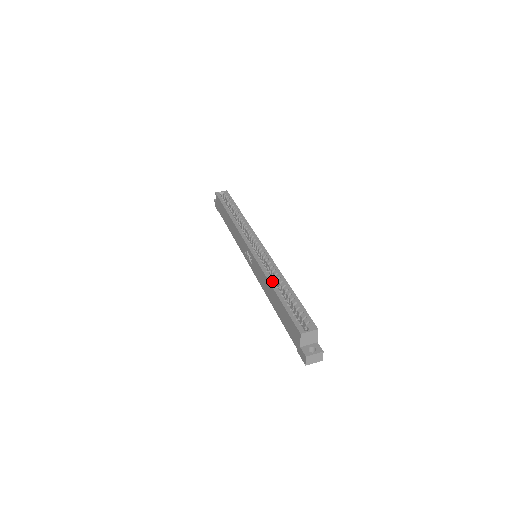
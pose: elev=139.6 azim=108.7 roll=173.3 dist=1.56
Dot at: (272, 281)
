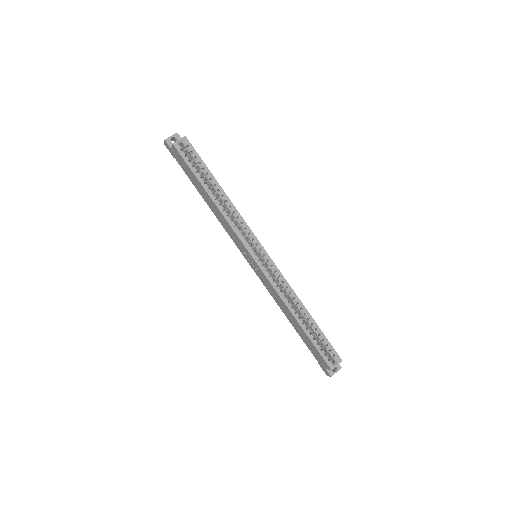
Dot at: (293, 310)
